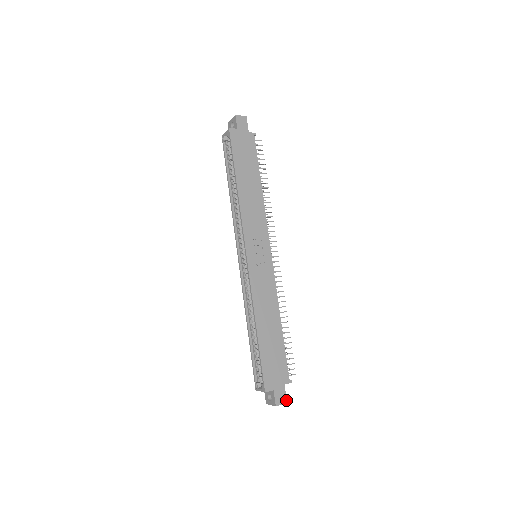
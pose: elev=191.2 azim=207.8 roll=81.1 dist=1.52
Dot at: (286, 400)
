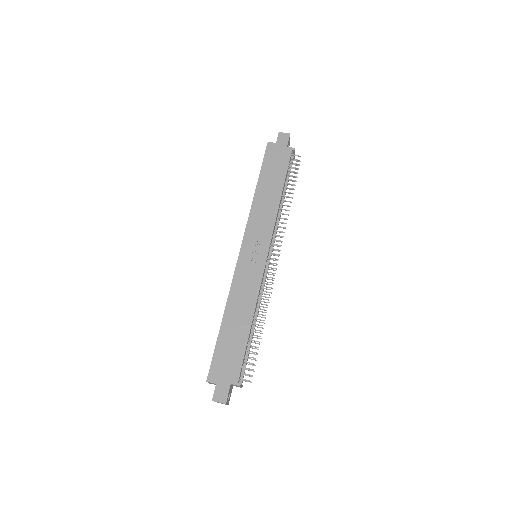
Dot at: (226, 400)
